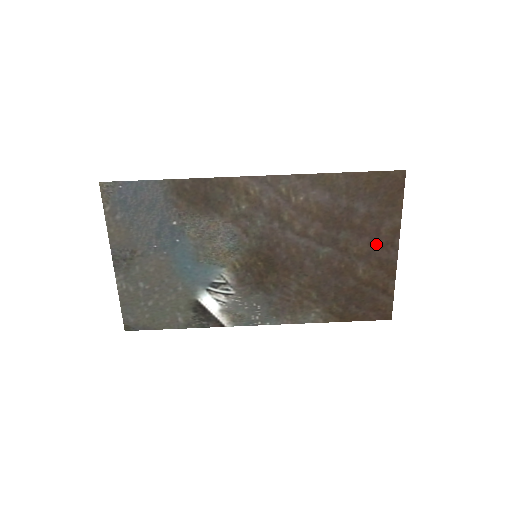
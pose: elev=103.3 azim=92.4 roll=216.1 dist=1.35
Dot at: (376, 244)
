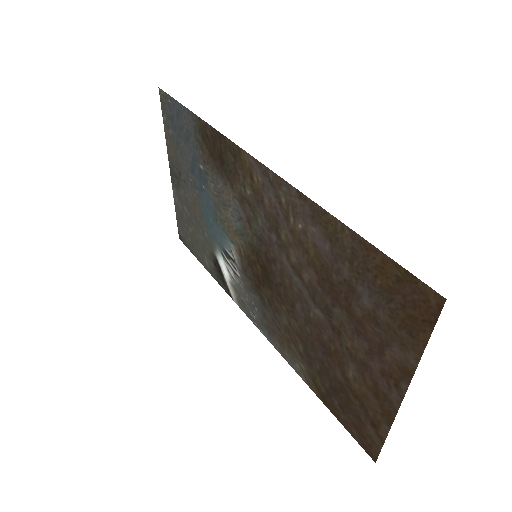
Dot at: (376, 362)
